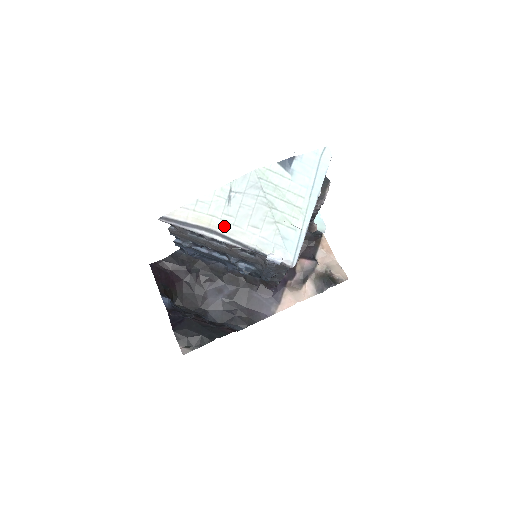
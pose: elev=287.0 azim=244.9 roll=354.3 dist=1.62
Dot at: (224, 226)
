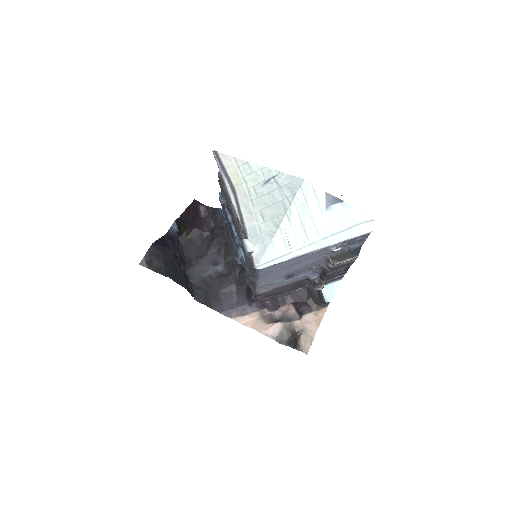
Dot at: (245, 195)
